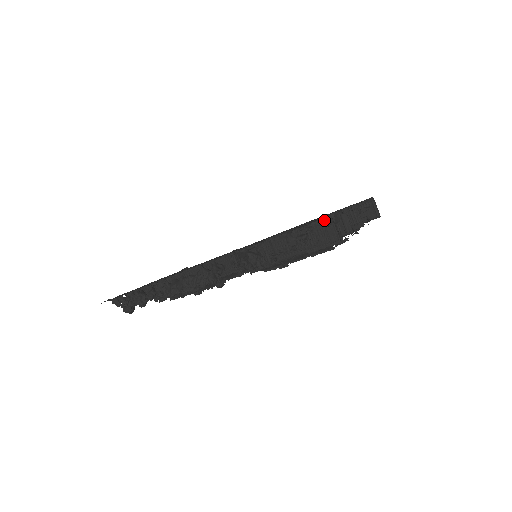
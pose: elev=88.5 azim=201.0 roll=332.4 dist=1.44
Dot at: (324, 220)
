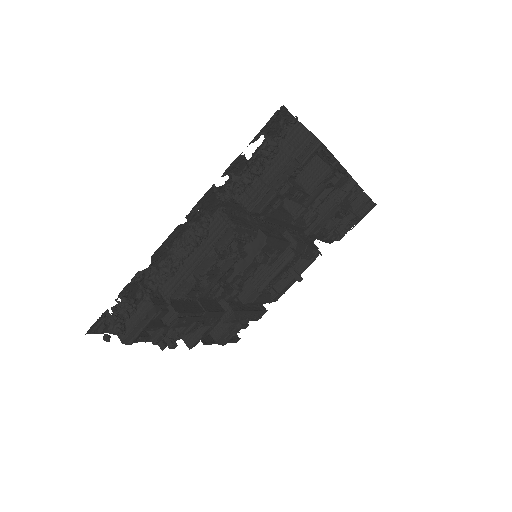
Dot at: occluded
